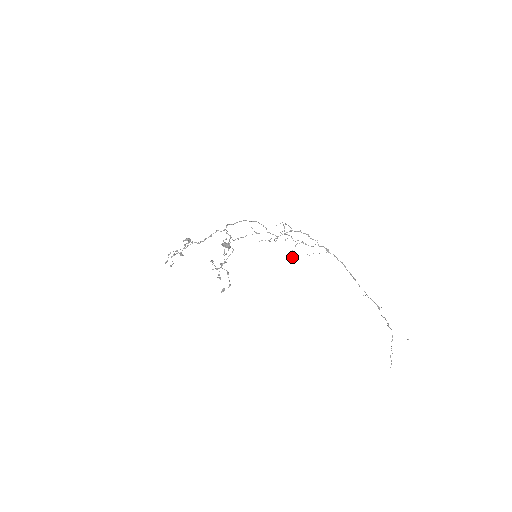
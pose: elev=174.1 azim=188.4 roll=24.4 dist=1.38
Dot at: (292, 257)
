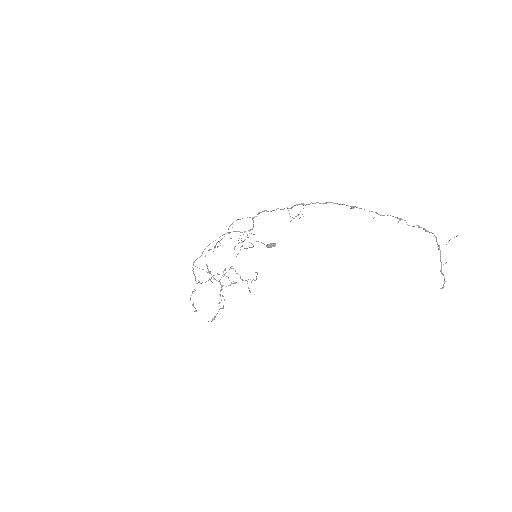
Dot at: (208, 270)
